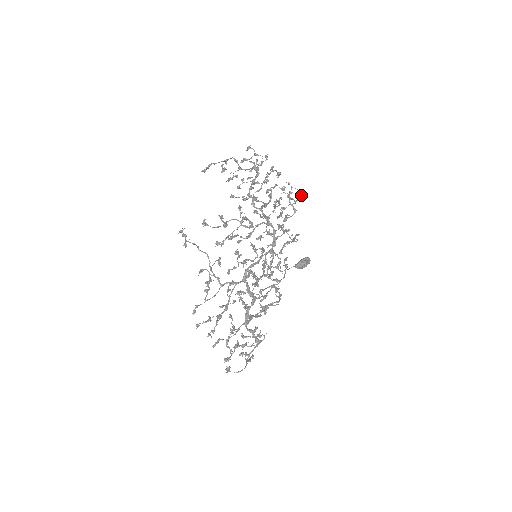
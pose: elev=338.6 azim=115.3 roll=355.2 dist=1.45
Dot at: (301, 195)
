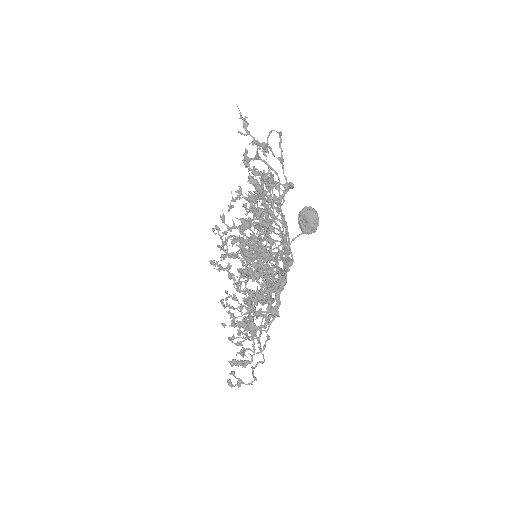
Dot at: (280, 135)
